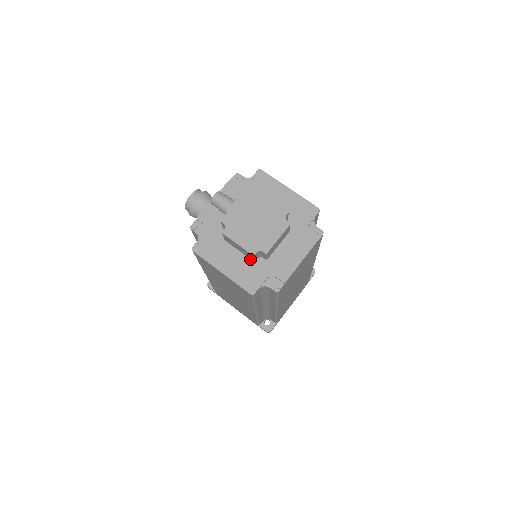
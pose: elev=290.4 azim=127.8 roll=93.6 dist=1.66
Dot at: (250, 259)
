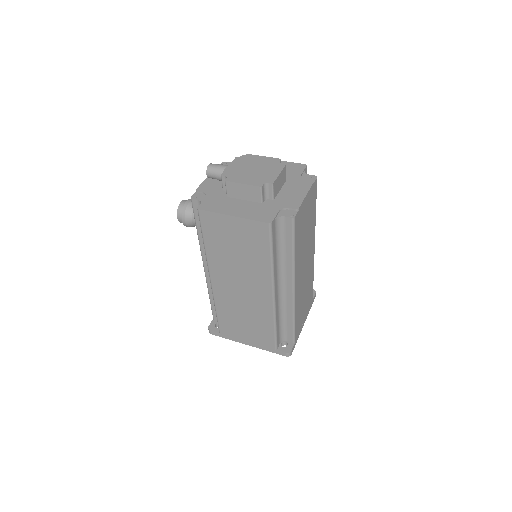
Dot at: (257, 203)
